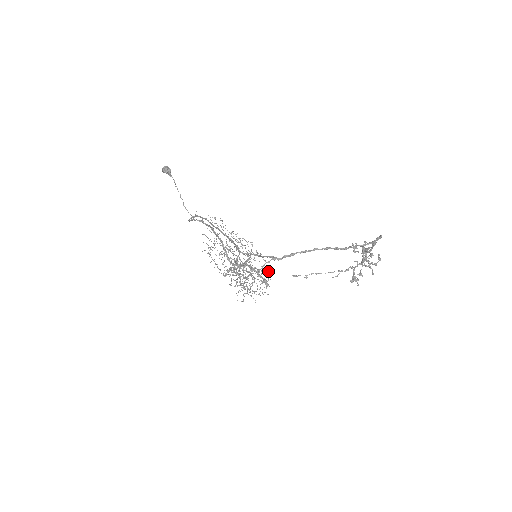
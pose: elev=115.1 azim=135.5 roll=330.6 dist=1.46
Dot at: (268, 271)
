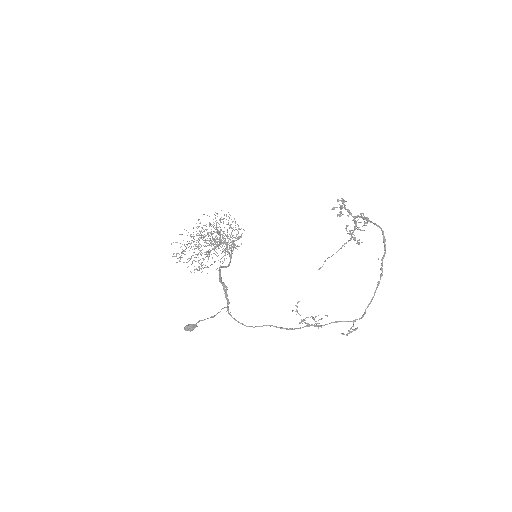
Dot at: (233, 221)
